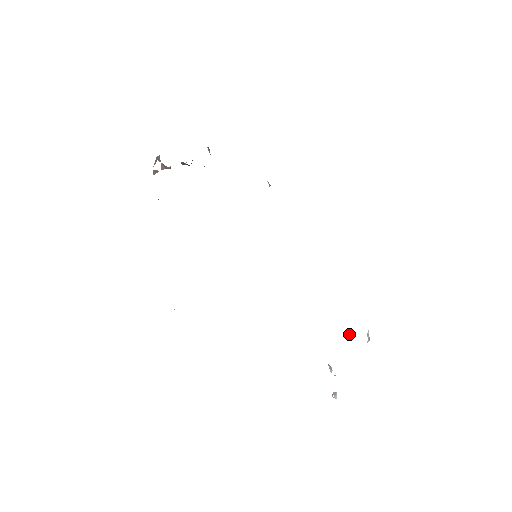
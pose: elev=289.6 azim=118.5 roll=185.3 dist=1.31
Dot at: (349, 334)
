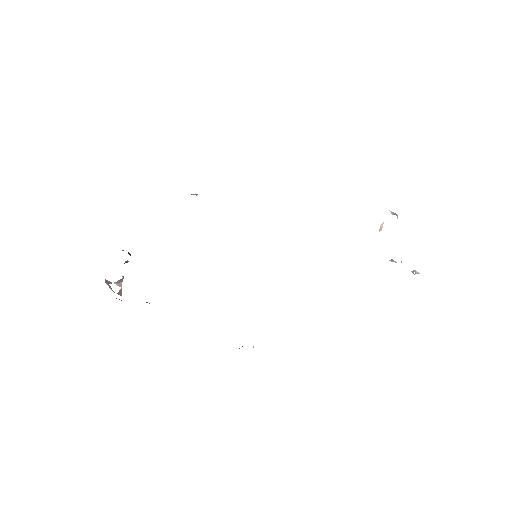
Dot at: (380, 228)
